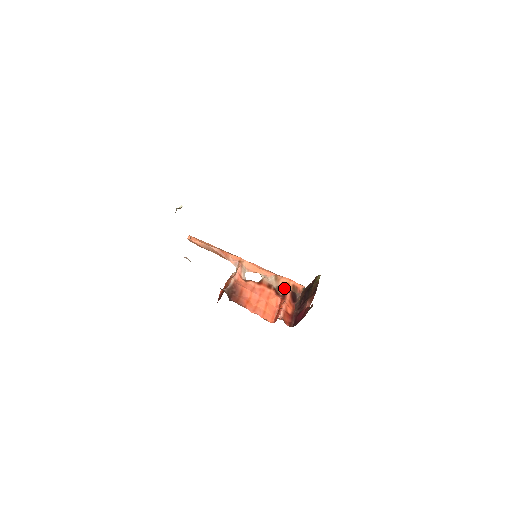
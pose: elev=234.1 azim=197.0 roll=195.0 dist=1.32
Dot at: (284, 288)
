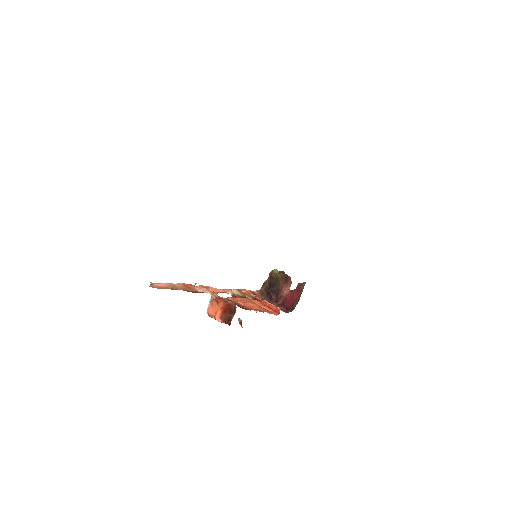
Dot at: (248, 296)
